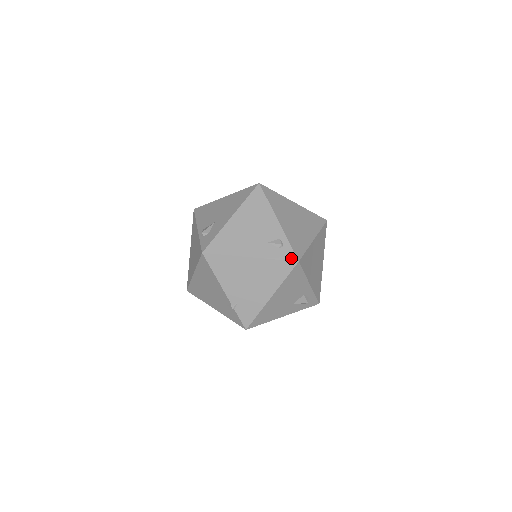
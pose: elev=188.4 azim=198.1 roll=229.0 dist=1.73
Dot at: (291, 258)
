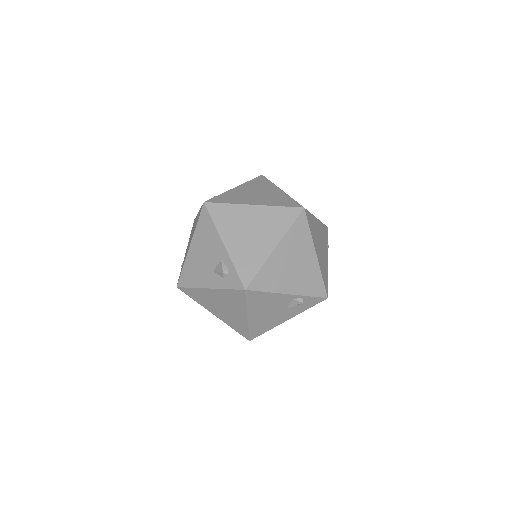
Dot at: occluded
